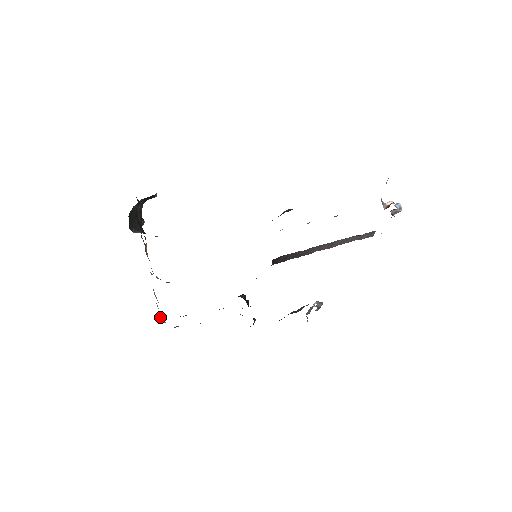
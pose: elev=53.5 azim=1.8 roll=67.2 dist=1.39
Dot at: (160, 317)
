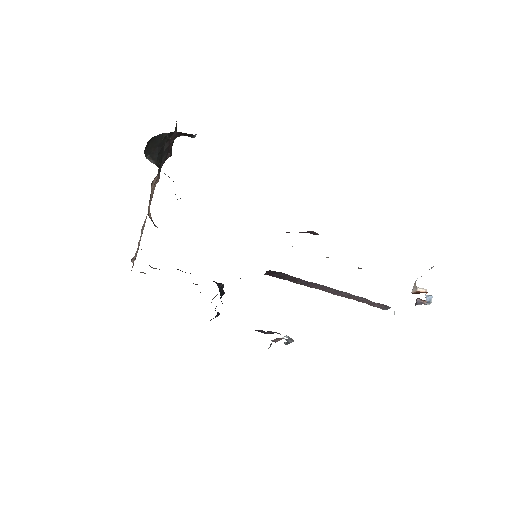
Dot at: occluded
